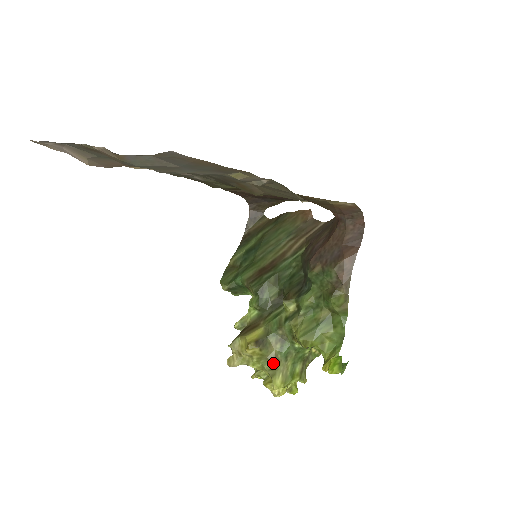
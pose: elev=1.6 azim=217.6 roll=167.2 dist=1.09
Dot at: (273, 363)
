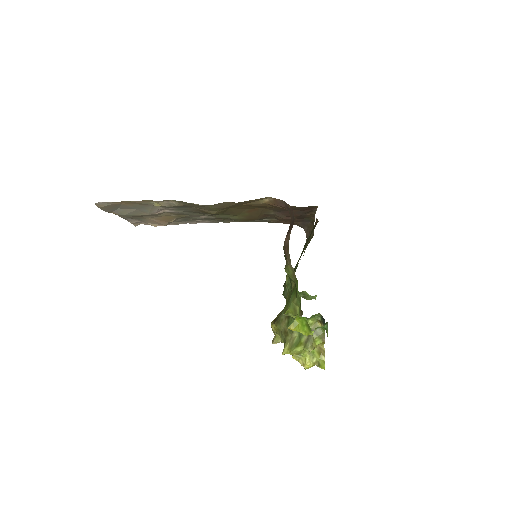
Dot at: (284, 335)
